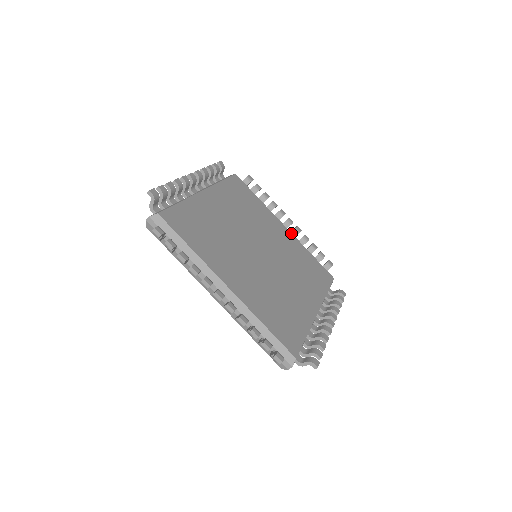
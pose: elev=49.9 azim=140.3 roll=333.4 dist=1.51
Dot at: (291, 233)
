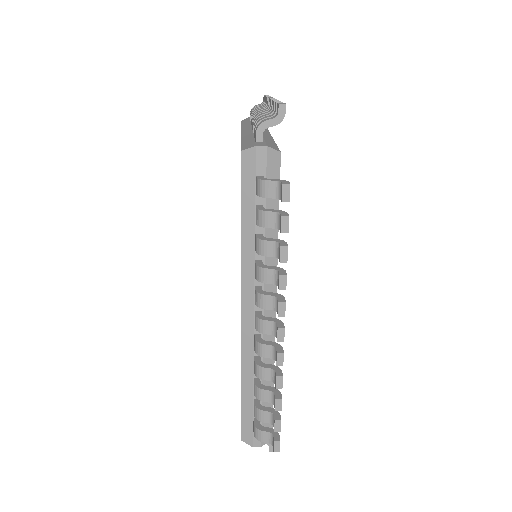
Dot at: occluded
